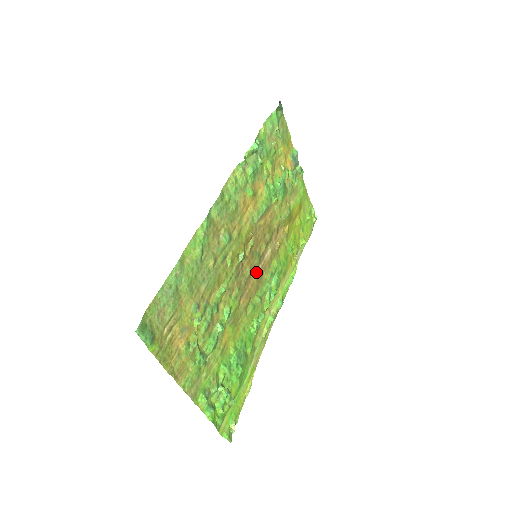
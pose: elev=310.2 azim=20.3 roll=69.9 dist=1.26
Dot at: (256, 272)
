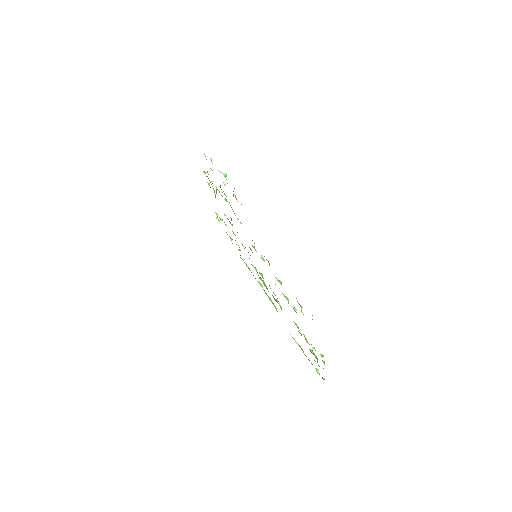
Dot at: occluded
